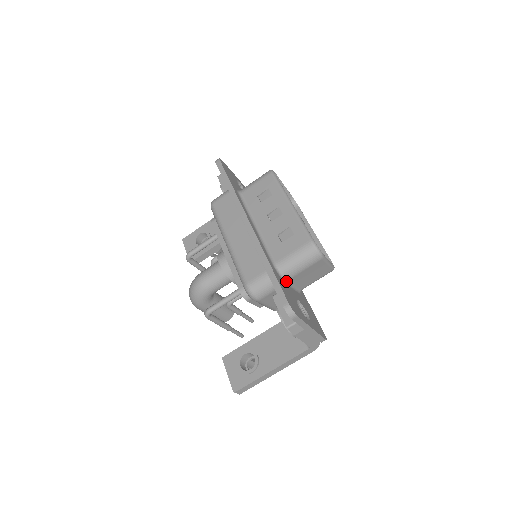
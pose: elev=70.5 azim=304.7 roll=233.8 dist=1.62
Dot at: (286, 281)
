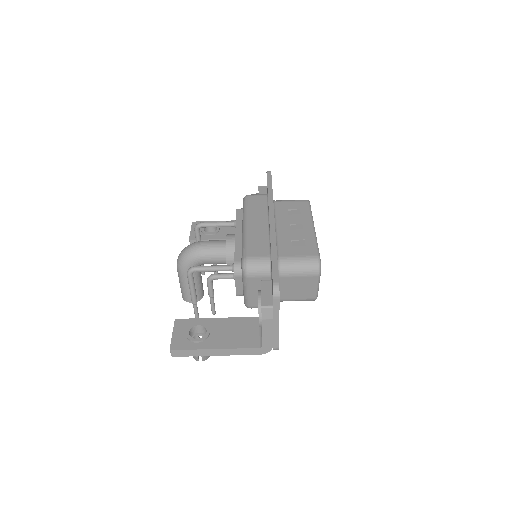
Dot at: occluded
